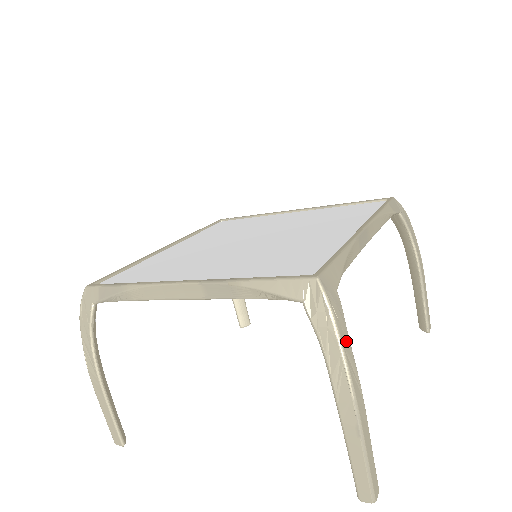
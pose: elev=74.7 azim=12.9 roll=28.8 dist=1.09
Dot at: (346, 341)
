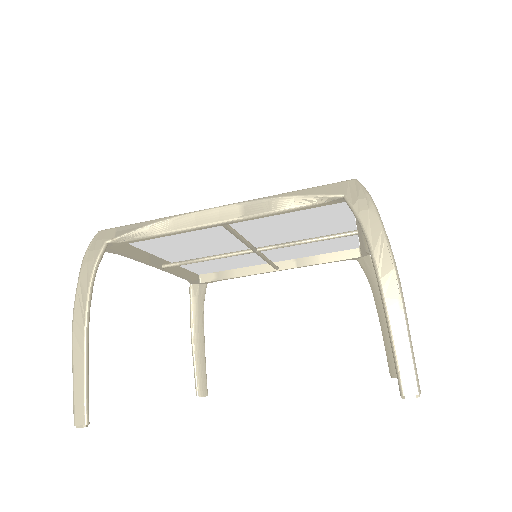
Dot at: occluded
